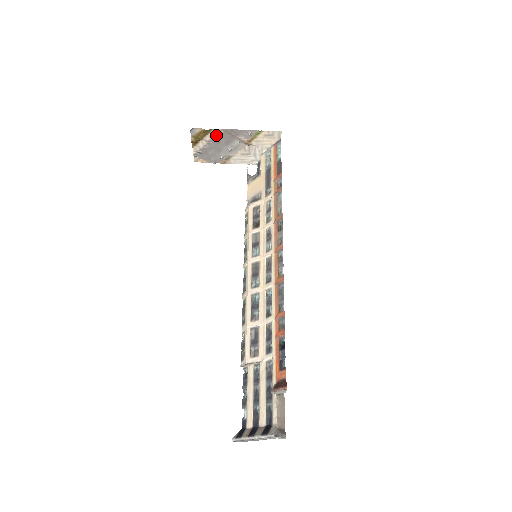
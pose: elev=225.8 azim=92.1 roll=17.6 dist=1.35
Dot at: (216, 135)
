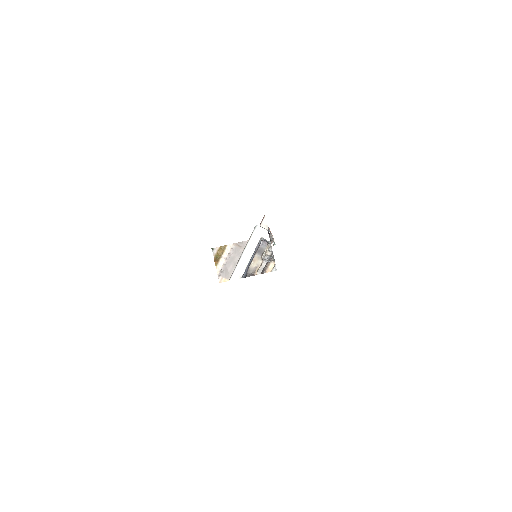
Dot at: (230, 251)
